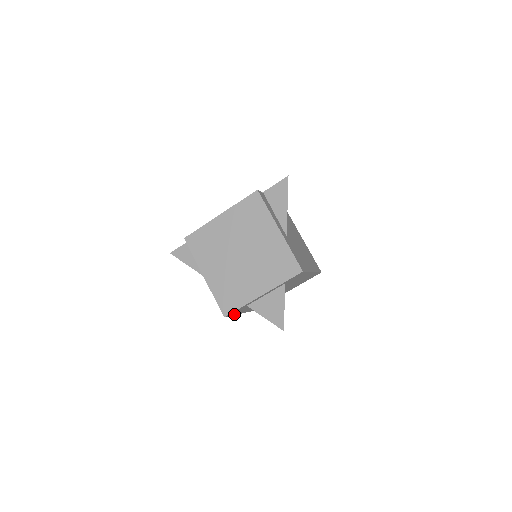
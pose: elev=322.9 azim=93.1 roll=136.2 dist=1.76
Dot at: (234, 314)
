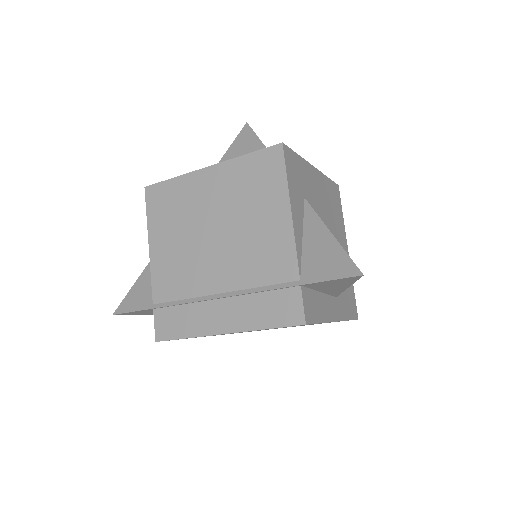
Dot at: occluded
